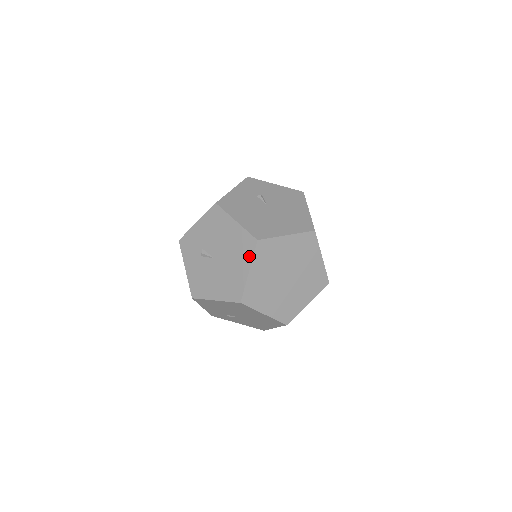
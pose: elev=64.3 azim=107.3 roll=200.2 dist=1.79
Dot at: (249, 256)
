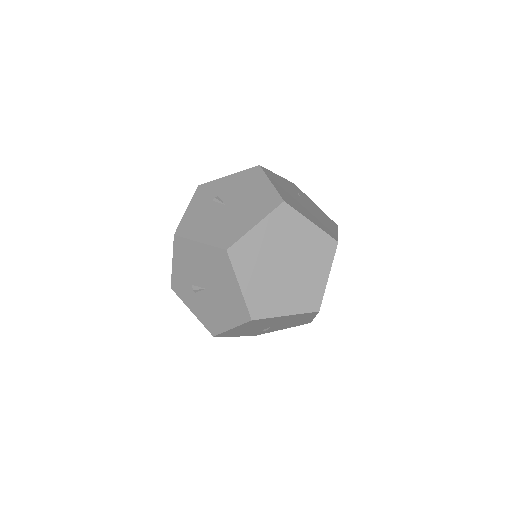
Dot at: (230, 270)
